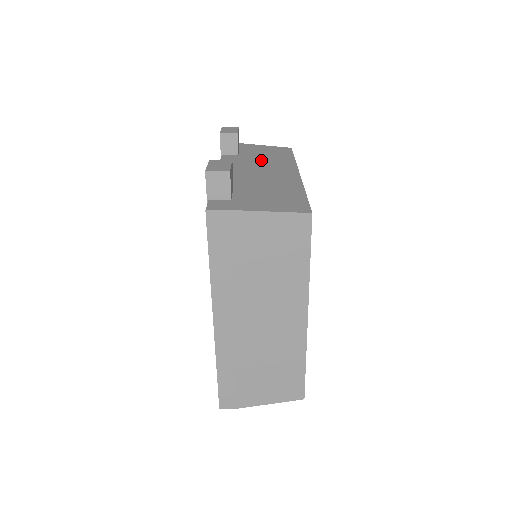
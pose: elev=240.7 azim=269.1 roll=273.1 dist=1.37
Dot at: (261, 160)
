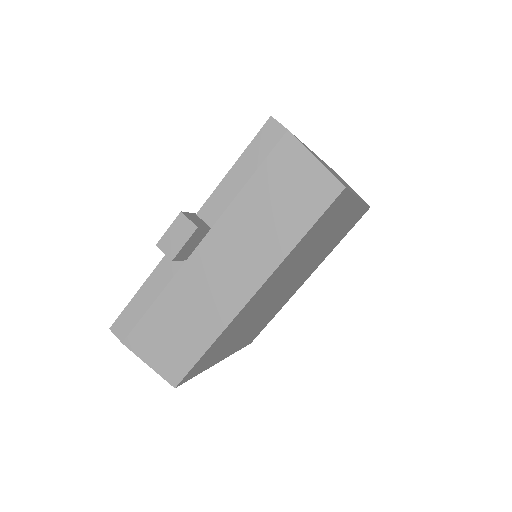
Dot at: occluded
